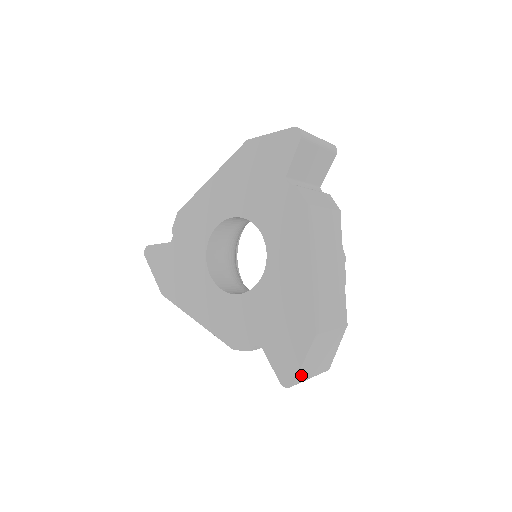
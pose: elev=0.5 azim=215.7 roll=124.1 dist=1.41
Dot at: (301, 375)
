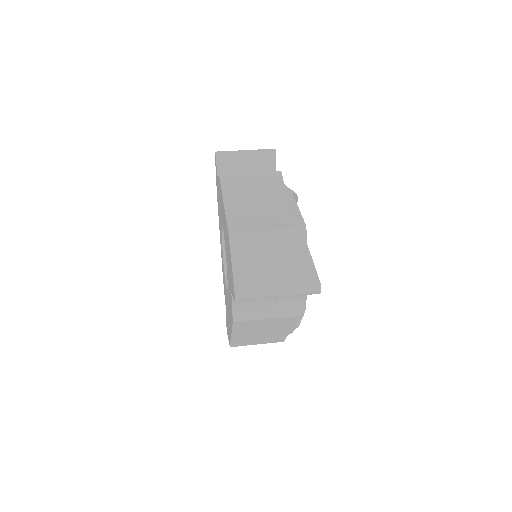
Dot at: occluded
